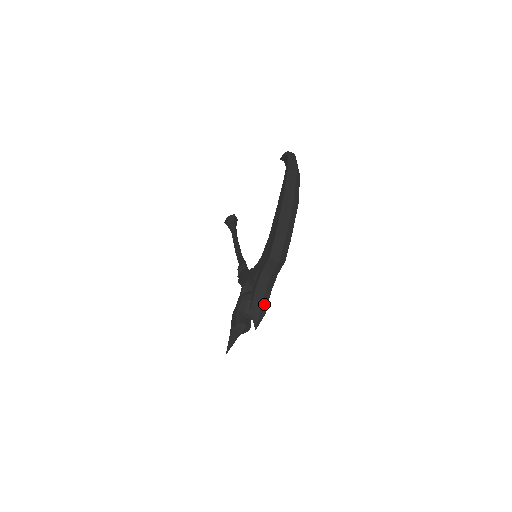
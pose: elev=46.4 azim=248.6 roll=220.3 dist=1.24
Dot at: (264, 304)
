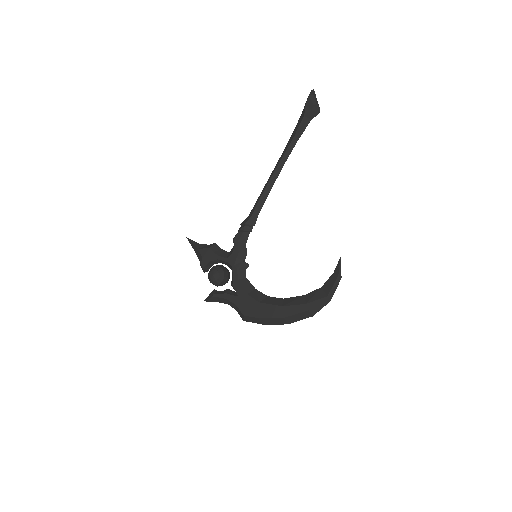
Dot at: occluded
